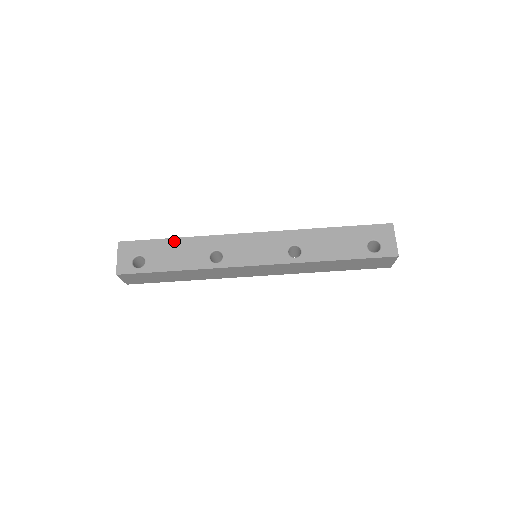
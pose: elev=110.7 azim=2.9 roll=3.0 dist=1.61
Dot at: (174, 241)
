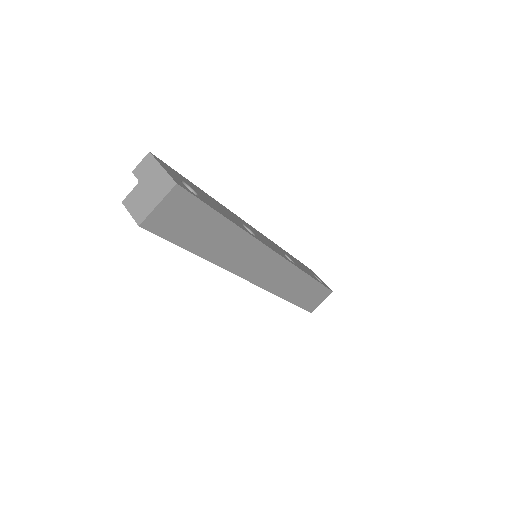
Dot at: (205, 193)
